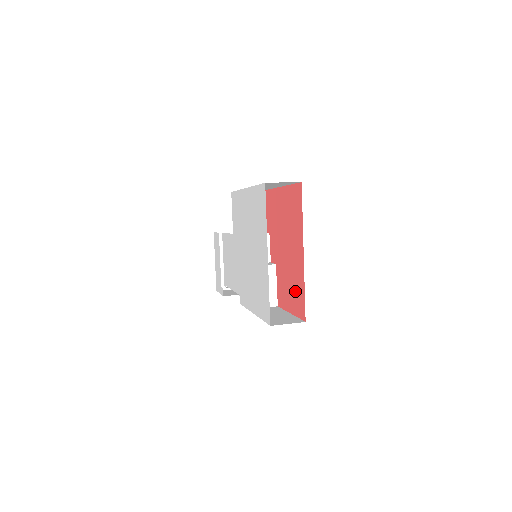
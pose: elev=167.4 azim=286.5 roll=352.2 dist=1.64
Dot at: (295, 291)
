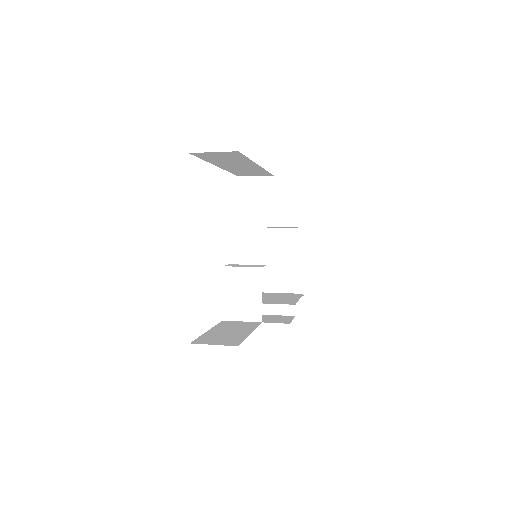
Dot at: occluded
